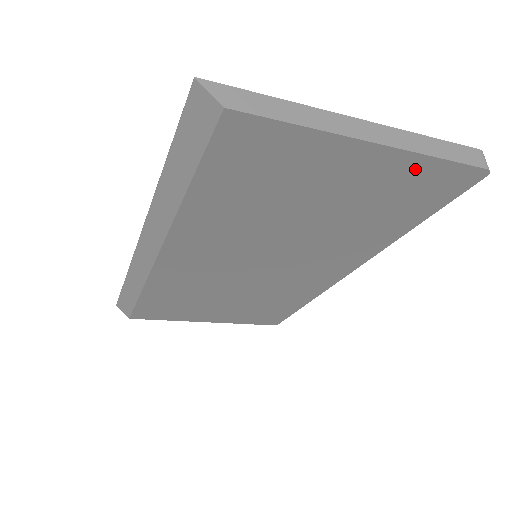
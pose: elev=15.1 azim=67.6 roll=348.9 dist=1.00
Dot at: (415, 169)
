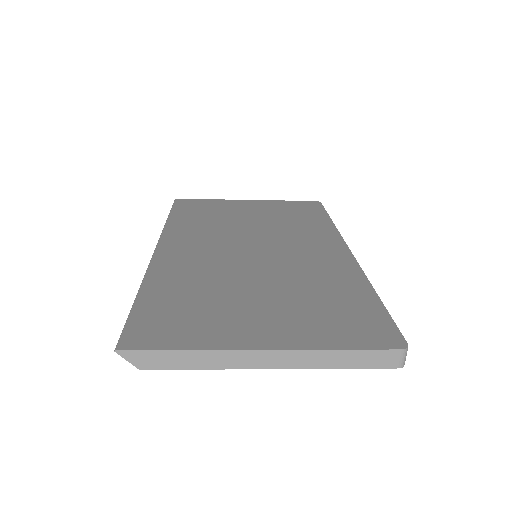
Dot at: occluded
